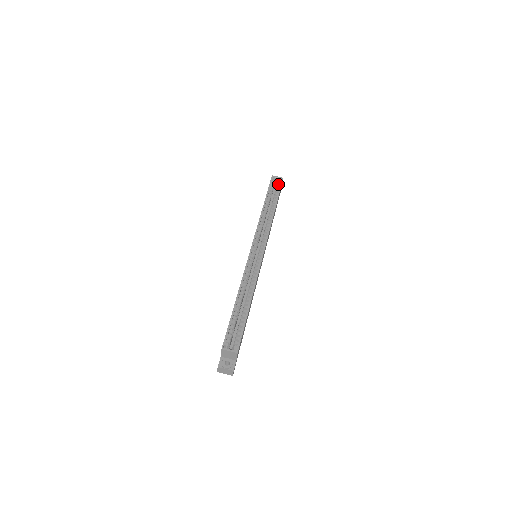
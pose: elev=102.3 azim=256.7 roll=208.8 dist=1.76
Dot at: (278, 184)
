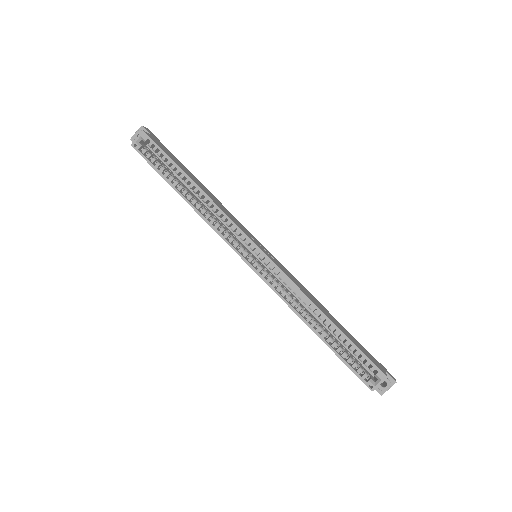
Dot at: (150, 146)
